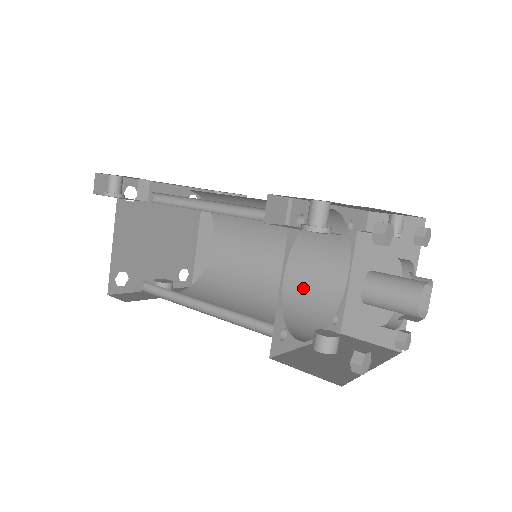
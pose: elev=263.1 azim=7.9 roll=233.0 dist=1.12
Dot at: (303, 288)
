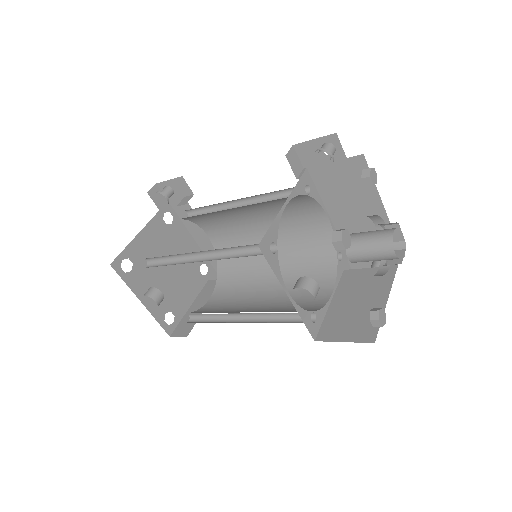
Dot at: (286, 308)
